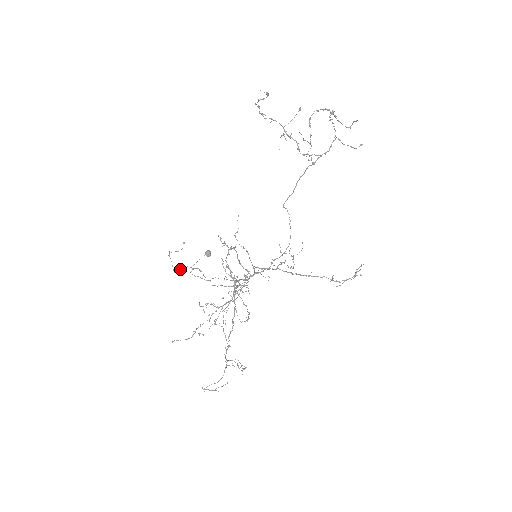
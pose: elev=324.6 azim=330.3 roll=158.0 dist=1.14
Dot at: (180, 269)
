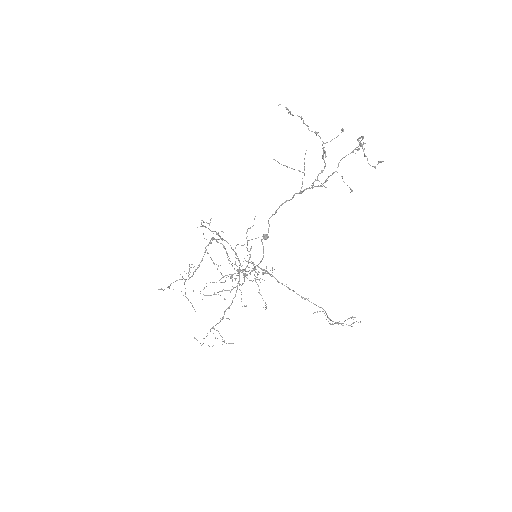
Dot at: occluded
